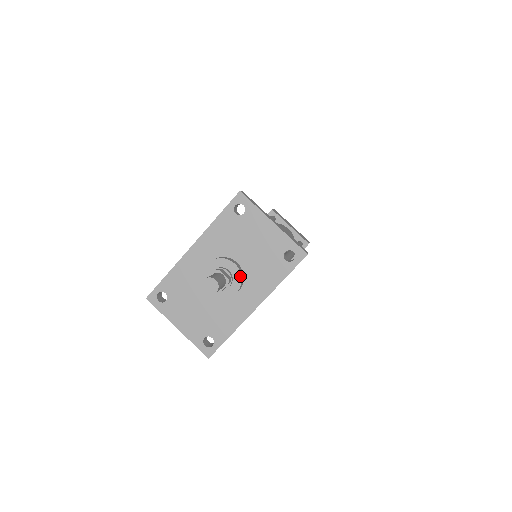
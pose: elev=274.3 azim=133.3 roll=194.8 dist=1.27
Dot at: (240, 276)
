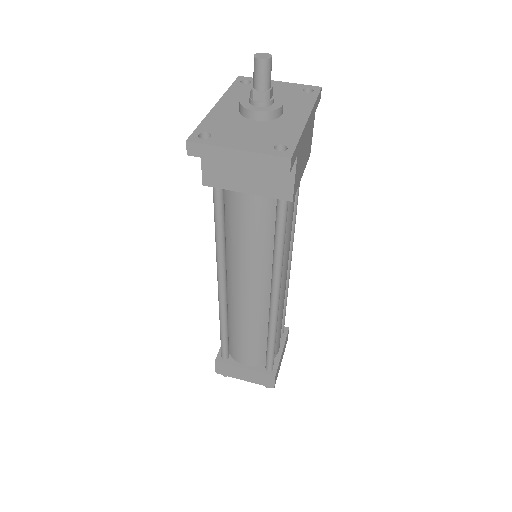
Dot at: (278, 97)
